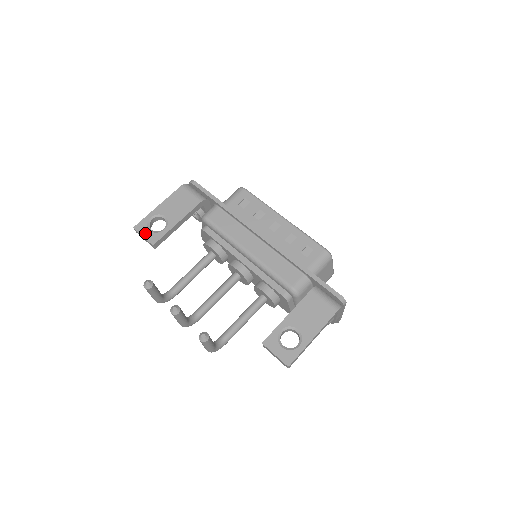
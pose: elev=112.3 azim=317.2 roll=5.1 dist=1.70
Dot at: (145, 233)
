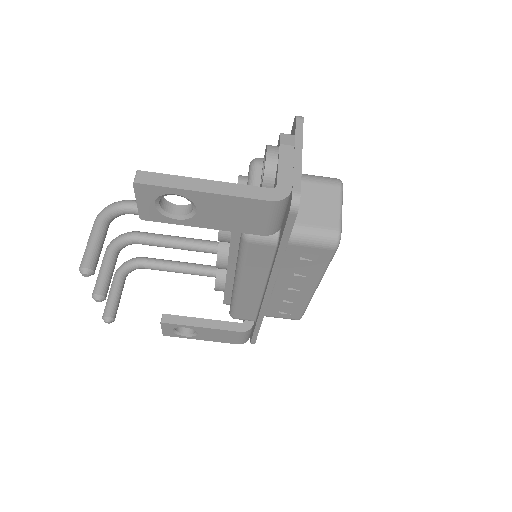
Dot at: (144, 202)
